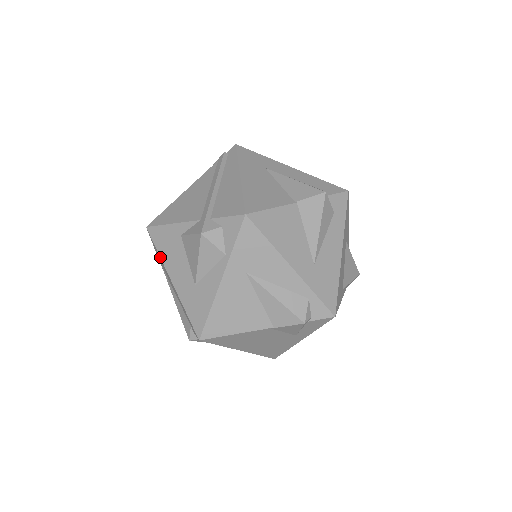
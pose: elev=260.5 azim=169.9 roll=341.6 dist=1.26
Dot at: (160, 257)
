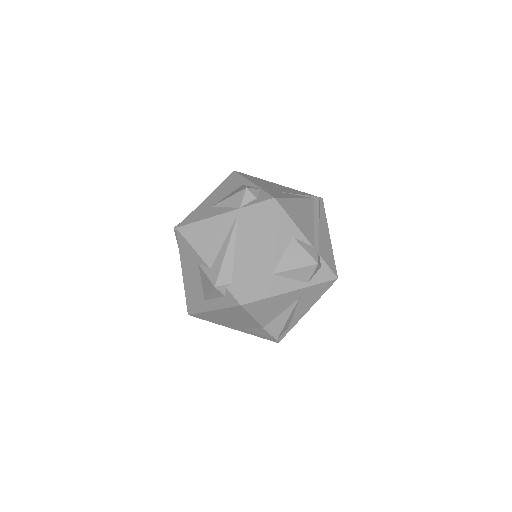
Dot at: (265, 228)
